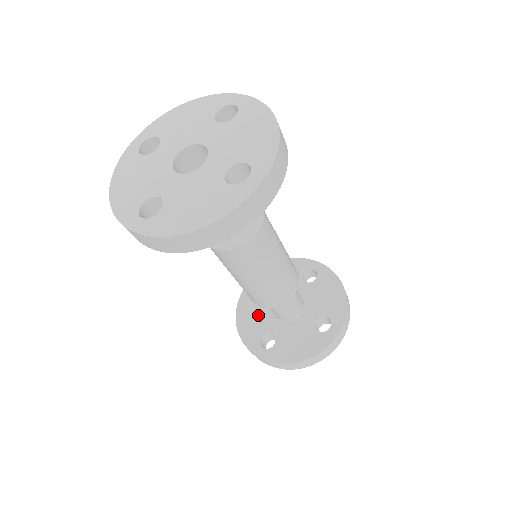
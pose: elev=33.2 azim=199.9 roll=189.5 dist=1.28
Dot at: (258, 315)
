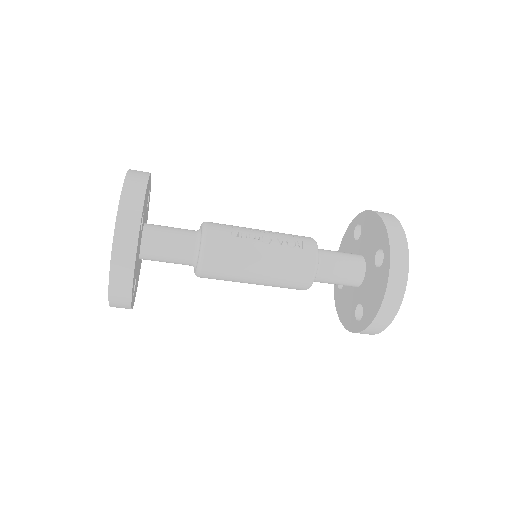
Dot at: (347, 299)
